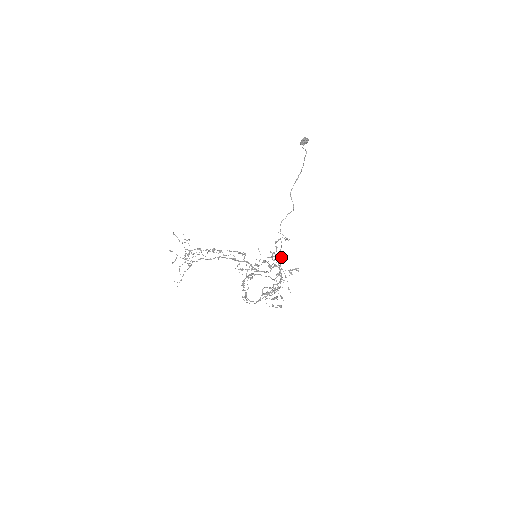
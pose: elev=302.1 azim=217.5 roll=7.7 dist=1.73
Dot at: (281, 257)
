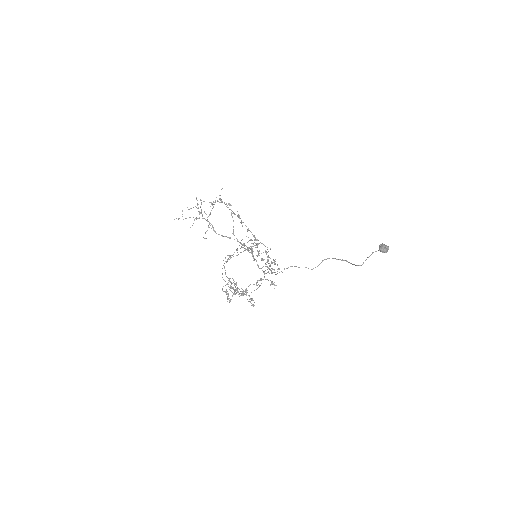
Dot at: (278, 269)
